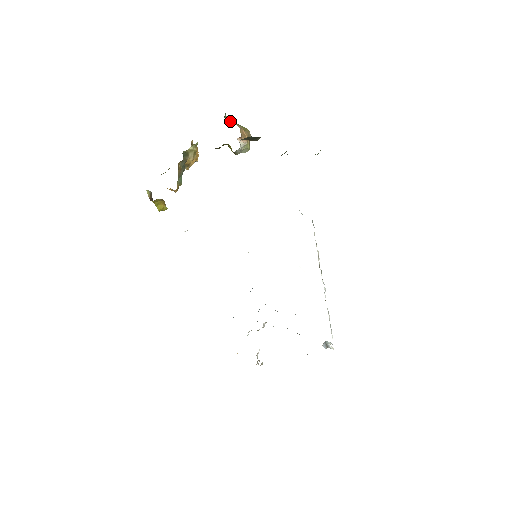
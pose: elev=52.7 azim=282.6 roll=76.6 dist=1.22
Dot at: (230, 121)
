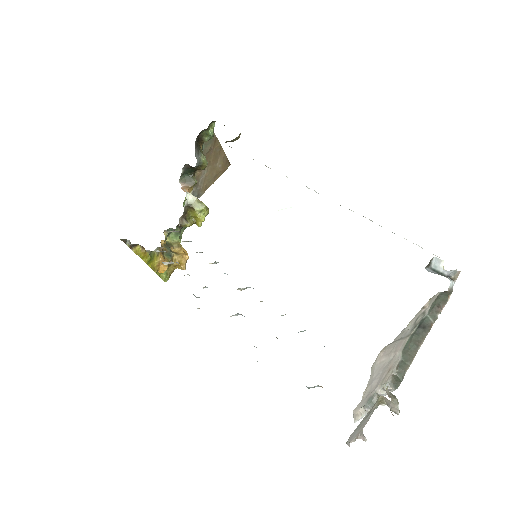
Dot at: occluded
